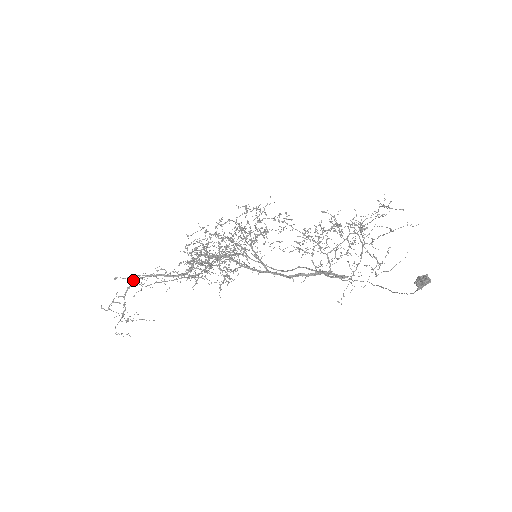
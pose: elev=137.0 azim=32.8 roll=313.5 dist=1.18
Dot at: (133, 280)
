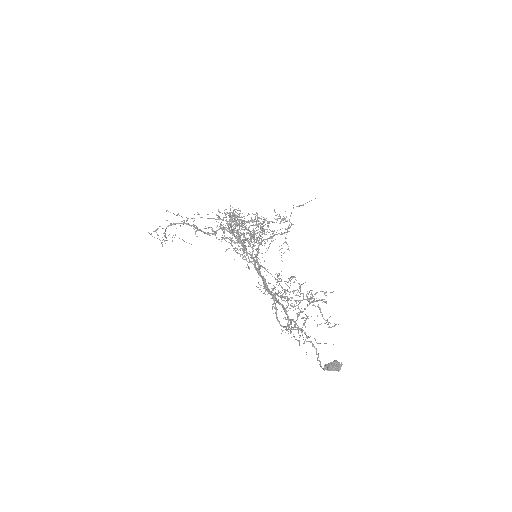
Dot at: occluded
